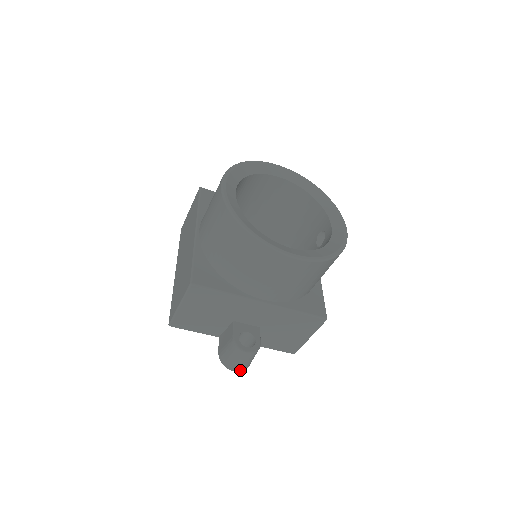
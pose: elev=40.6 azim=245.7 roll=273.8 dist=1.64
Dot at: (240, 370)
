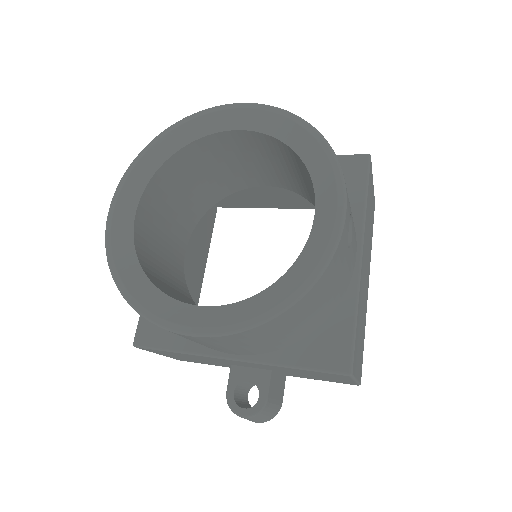
Dot at: (261, 422)
